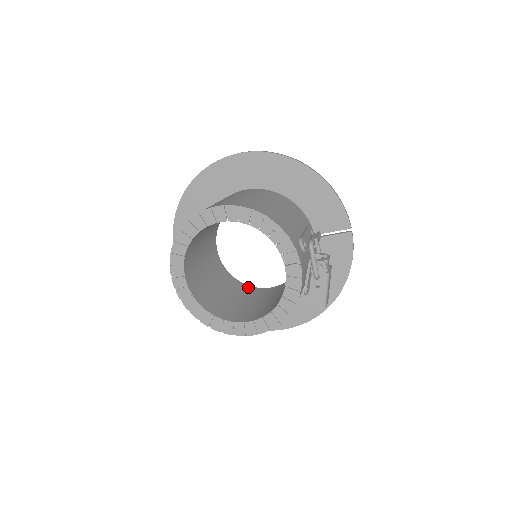
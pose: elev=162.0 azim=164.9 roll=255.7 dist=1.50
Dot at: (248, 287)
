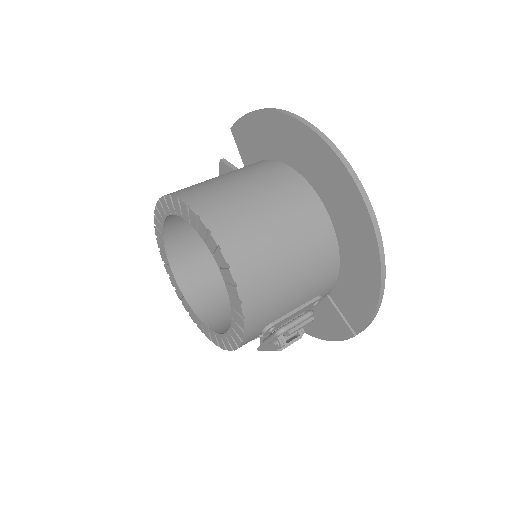
Dot at: occluded
